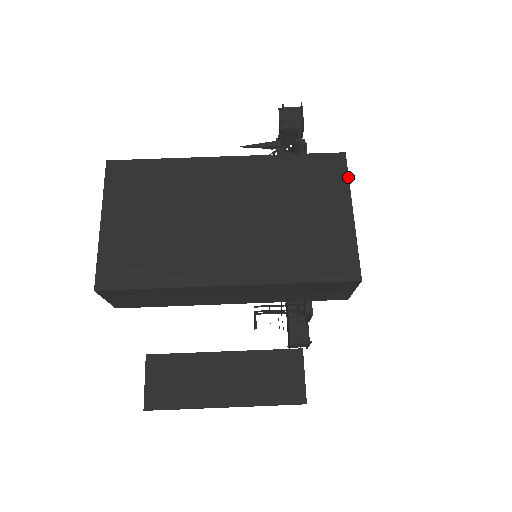
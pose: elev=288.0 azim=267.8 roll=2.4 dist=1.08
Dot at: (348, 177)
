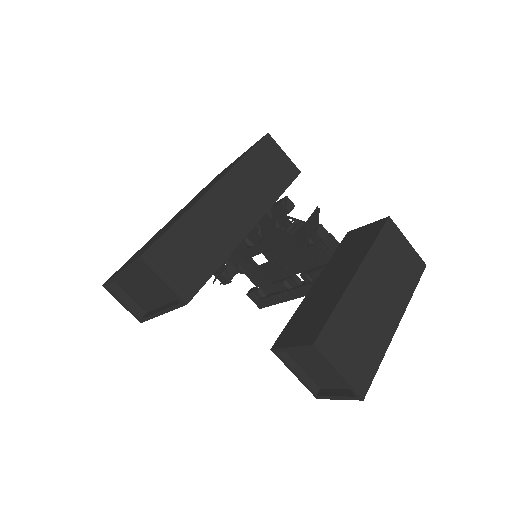
Dot at: occluded
